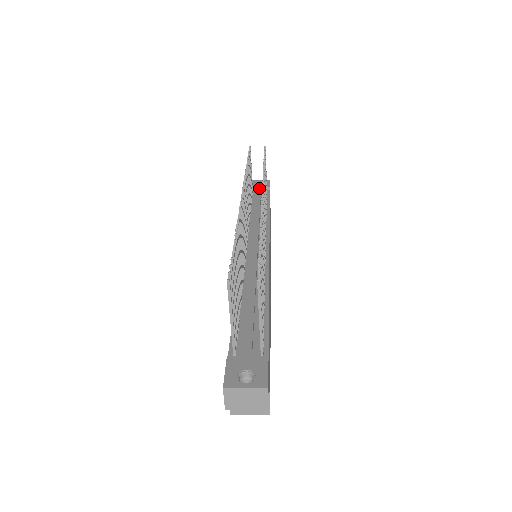
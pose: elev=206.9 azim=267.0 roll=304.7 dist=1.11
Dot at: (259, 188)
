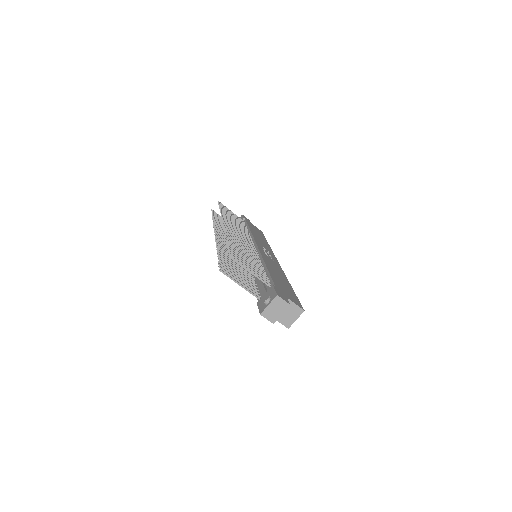
Dot at: occluded
